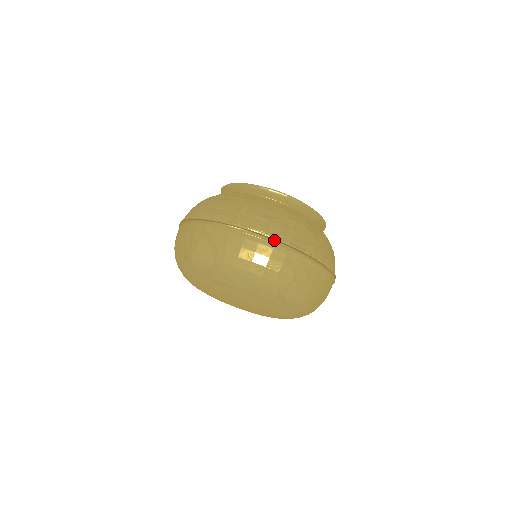
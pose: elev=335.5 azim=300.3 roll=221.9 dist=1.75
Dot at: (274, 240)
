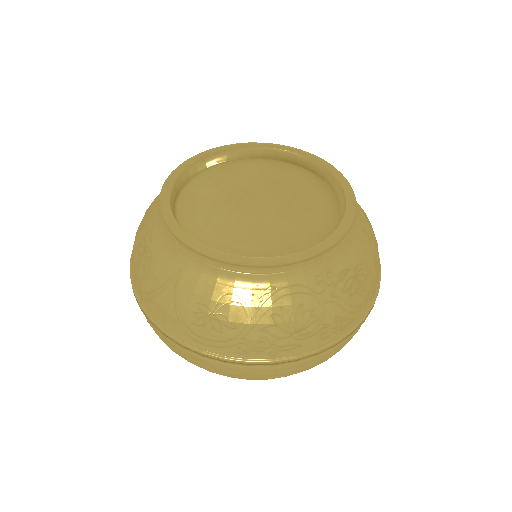
Dot at: (314, 356)
